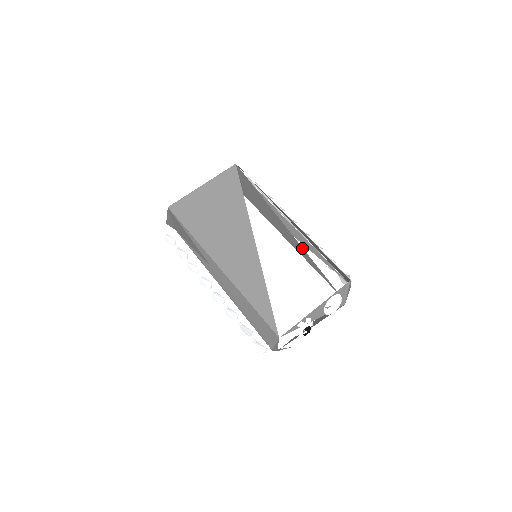
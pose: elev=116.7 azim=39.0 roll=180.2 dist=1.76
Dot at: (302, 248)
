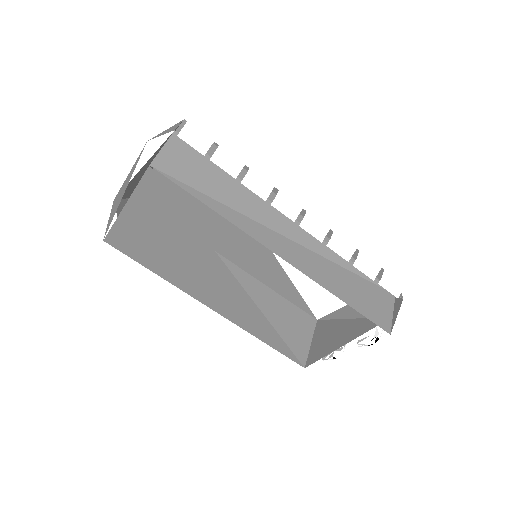
Dot at: occluded
